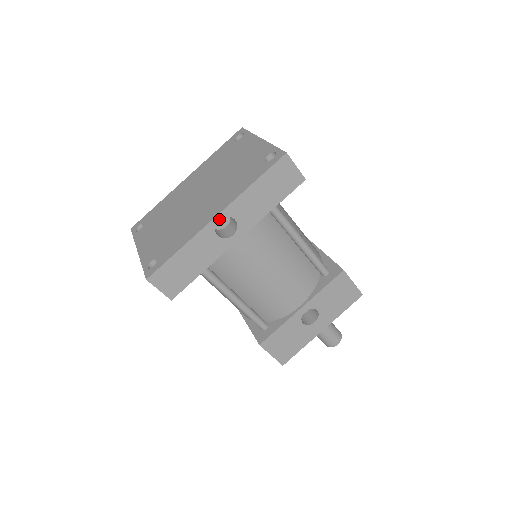
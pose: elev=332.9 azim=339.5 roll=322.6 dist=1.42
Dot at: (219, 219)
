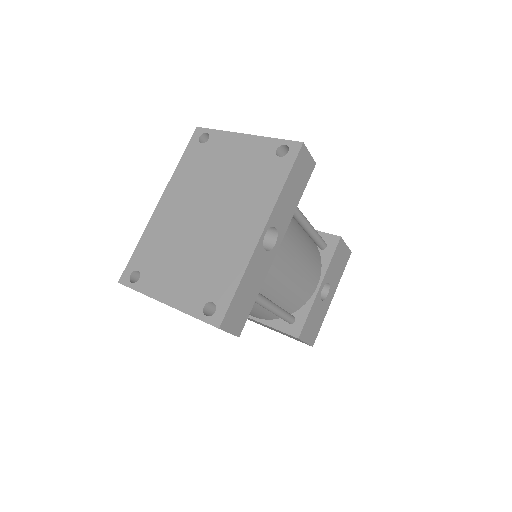
Dot at: (265, 233)
